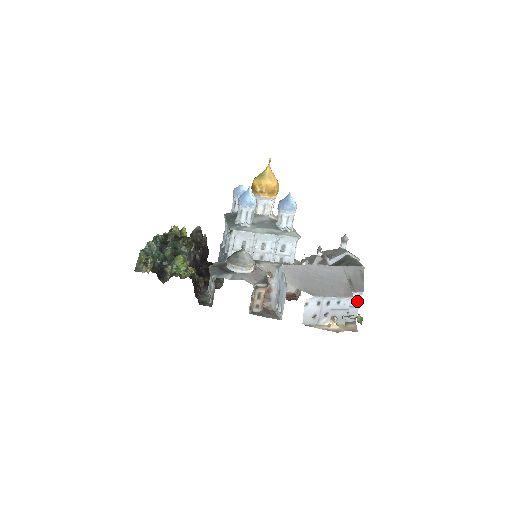
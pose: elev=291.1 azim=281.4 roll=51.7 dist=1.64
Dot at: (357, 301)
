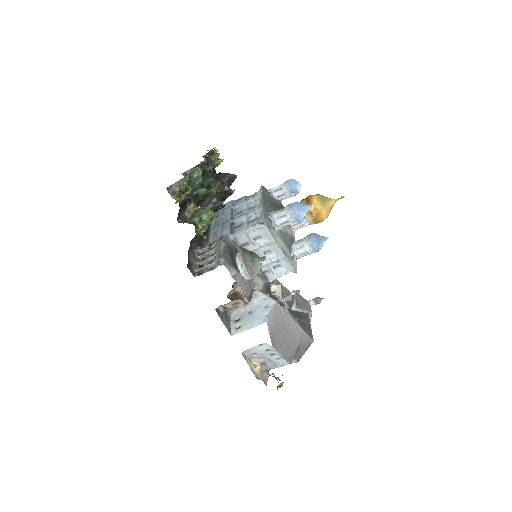
Dot at: occluded
